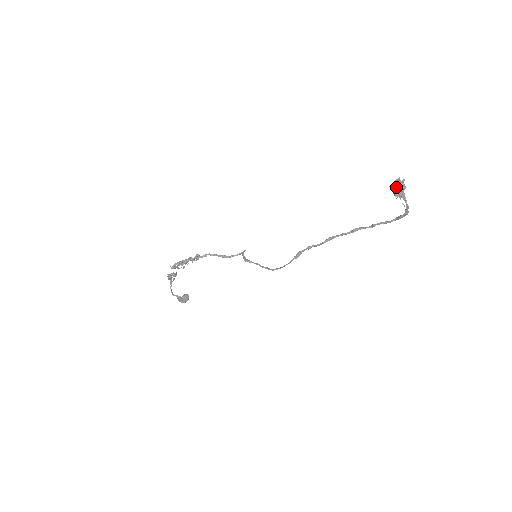
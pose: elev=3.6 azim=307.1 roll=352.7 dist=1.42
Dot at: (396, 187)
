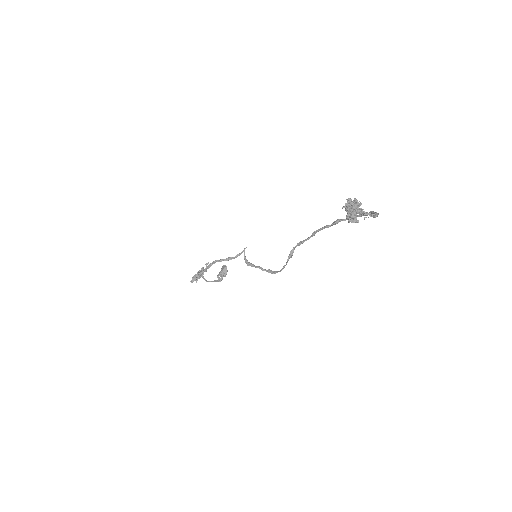
Dot at: (347, 214)
